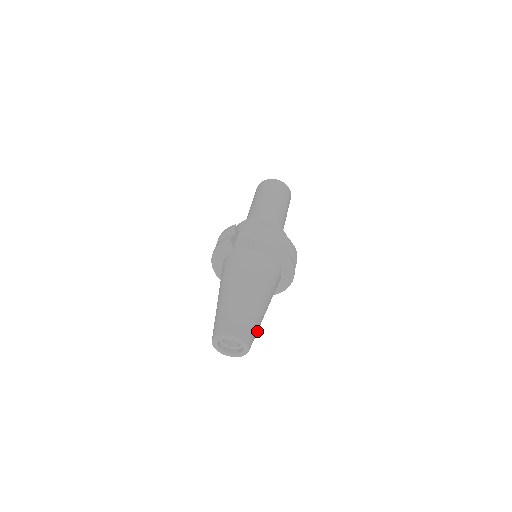
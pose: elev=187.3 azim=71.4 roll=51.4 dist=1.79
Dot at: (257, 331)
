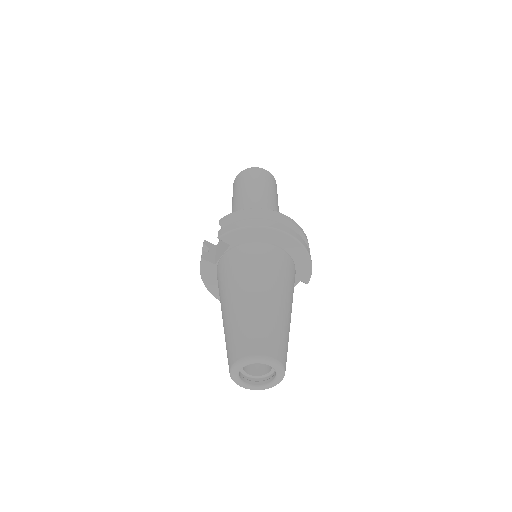
Dot at: (283, 334)
